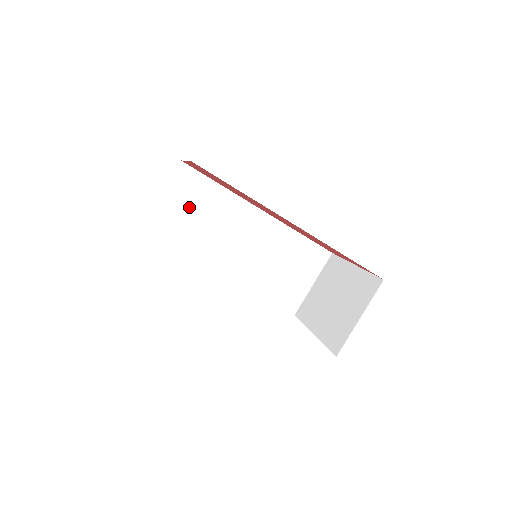
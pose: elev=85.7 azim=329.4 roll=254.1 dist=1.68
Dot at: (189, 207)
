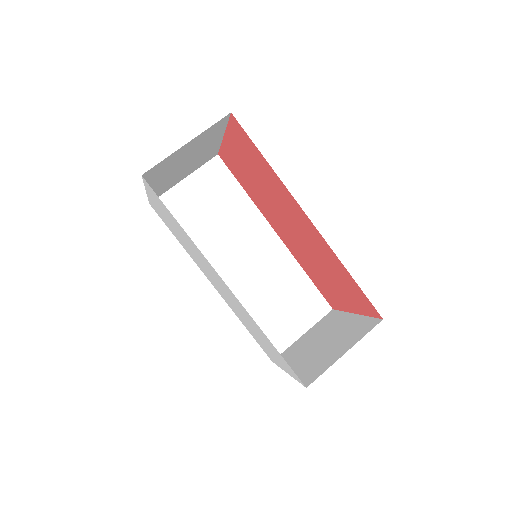
Dot at: (208, 199)
